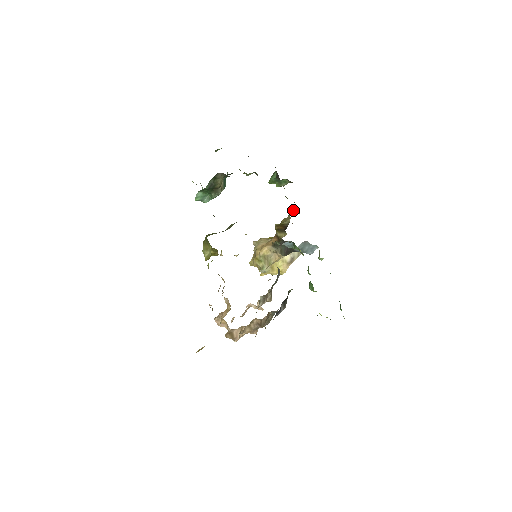
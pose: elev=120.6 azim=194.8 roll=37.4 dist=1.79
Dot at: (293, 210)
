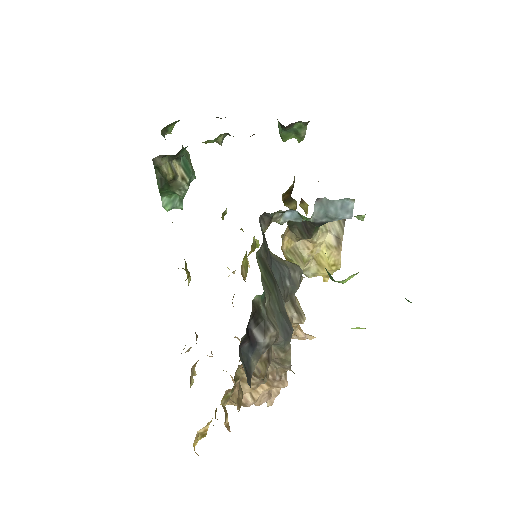
Dot at: occluded
